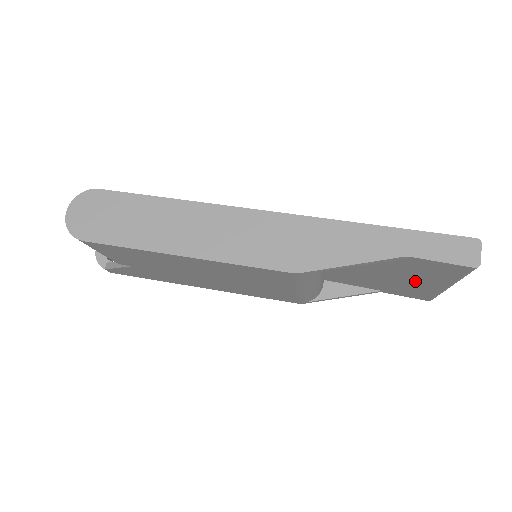
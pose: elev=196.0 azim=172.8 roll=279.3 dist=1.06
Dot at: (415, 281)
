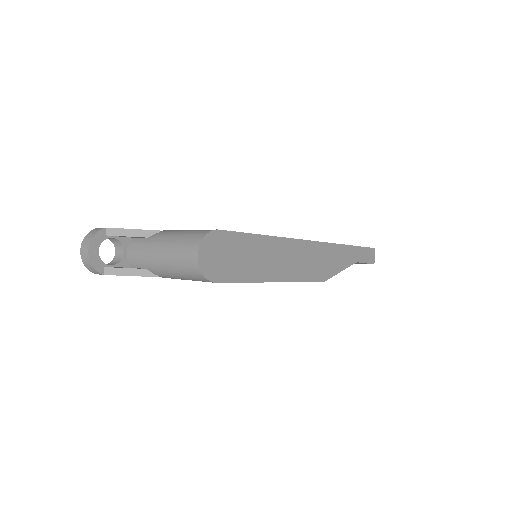
Dot at: occluded
